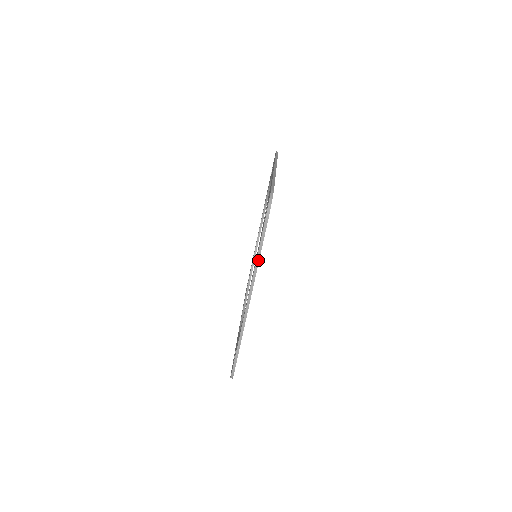
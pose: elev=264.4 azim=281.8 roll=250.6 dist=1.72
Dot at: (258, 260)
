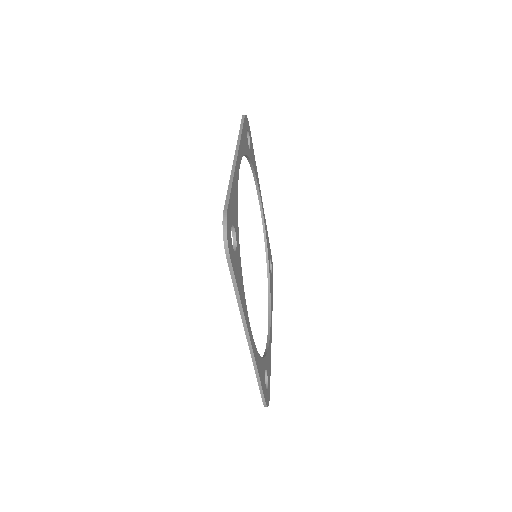
Dot at: (239, 299)
